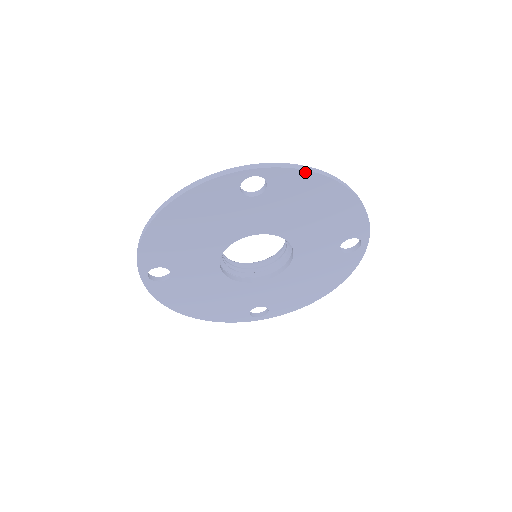
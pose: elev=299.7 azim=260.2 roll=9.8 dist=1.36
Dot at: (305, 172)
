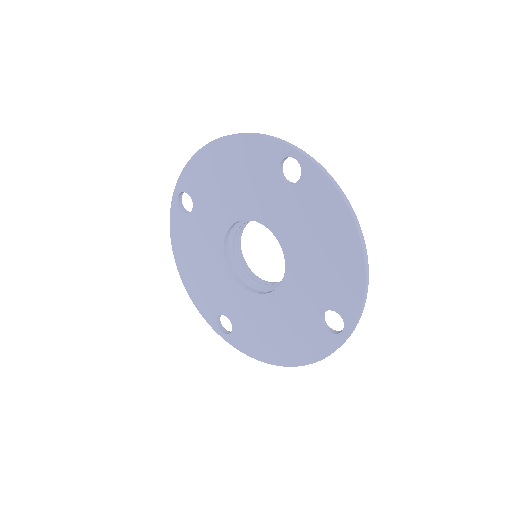
Dot at: (335, 190)
